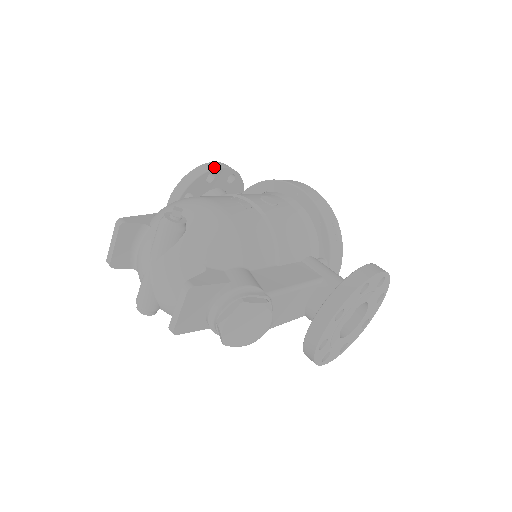
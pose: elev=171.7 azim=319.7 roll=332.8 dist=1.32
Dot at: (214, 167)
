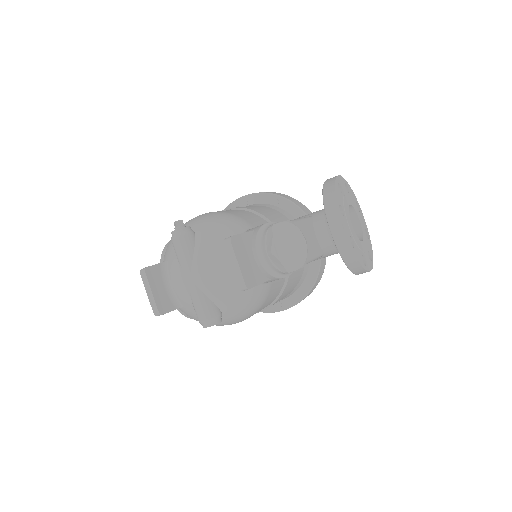
Dot at: occluded
